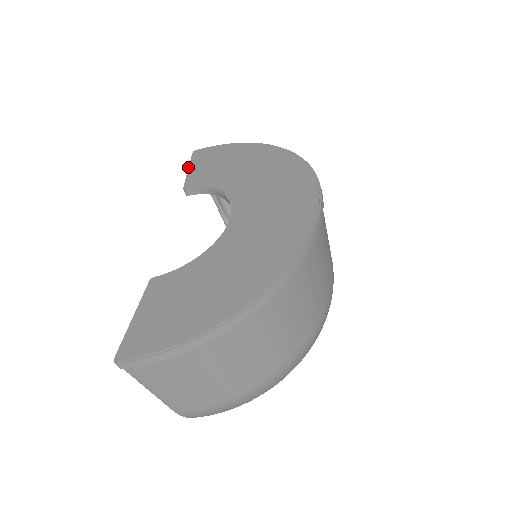
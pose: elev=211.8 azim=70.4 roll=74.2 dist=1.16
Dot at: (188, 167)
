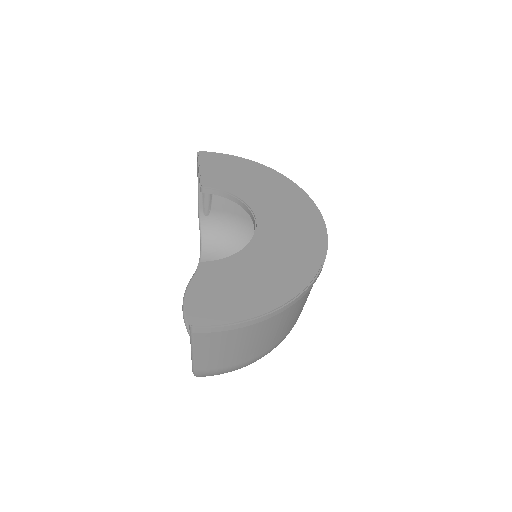
Dot at: (198, 166)
